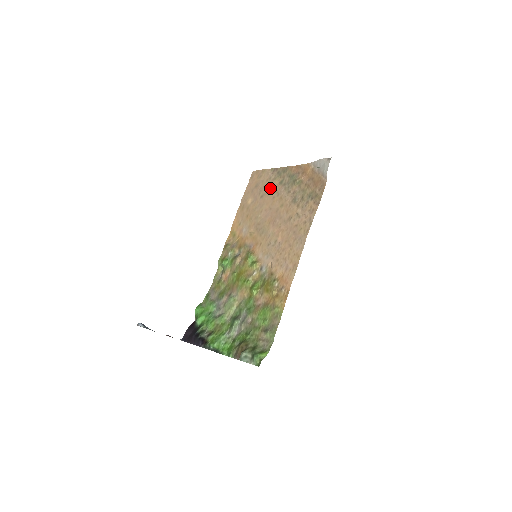
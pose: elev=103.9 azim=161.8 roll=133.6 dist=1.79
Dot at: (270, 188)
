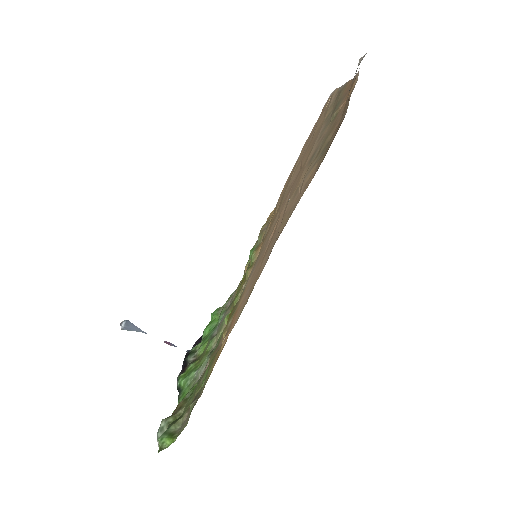
Dot at: (318, 128)
